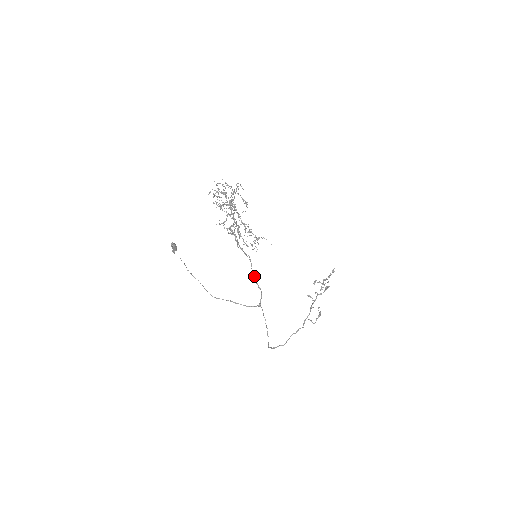
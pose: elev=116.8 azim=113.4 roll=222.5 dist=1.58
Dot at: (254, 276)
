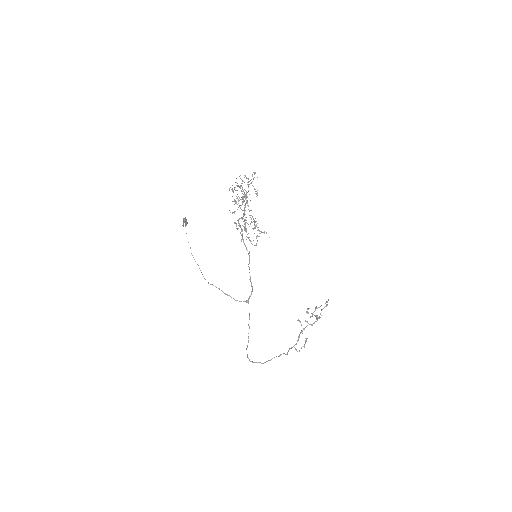
Dot at: (249, 272)
